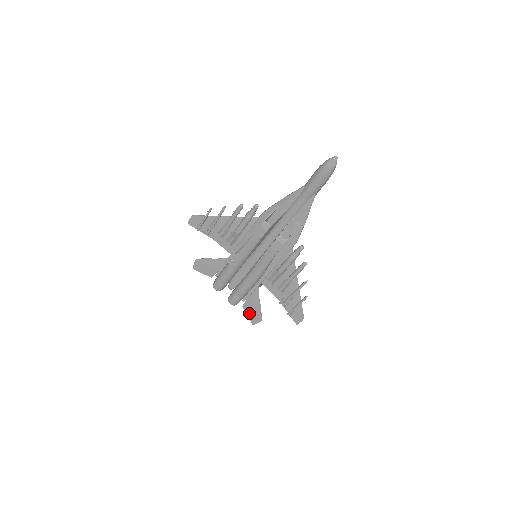
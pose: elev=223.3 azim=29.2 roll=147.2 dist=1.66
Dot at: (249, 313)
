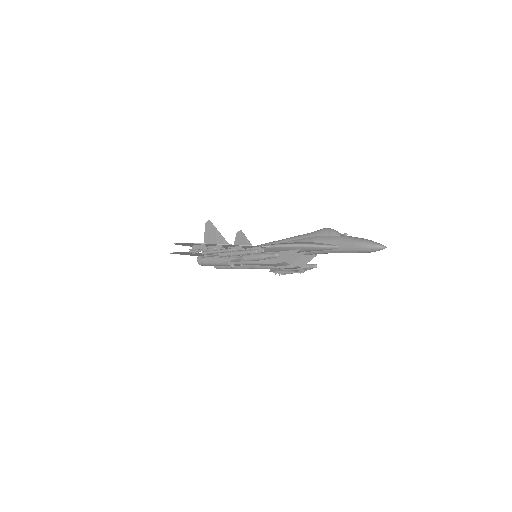
Dot at: occluded
